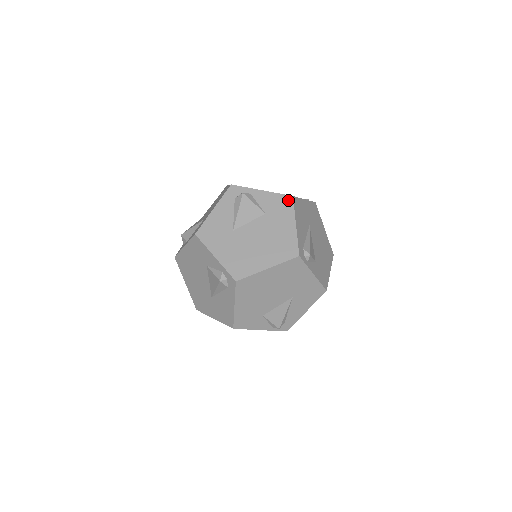
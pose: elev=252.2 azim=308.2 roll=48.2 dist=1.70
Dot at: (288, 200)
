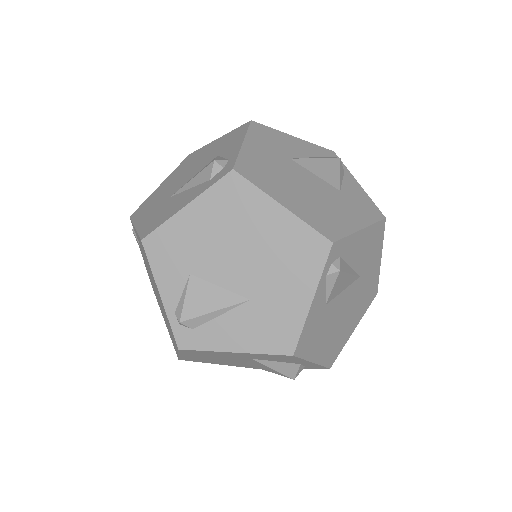
Dot at: (377, 213)
